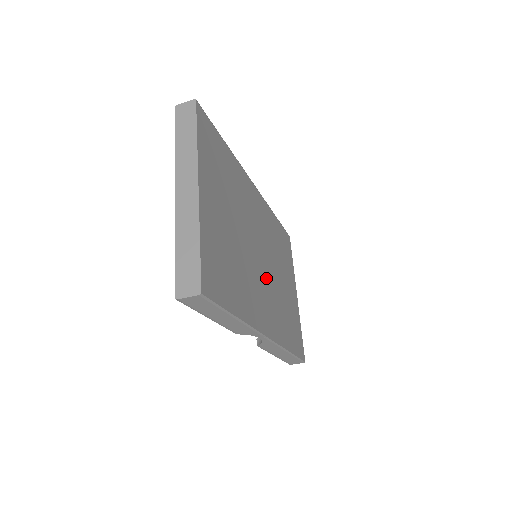
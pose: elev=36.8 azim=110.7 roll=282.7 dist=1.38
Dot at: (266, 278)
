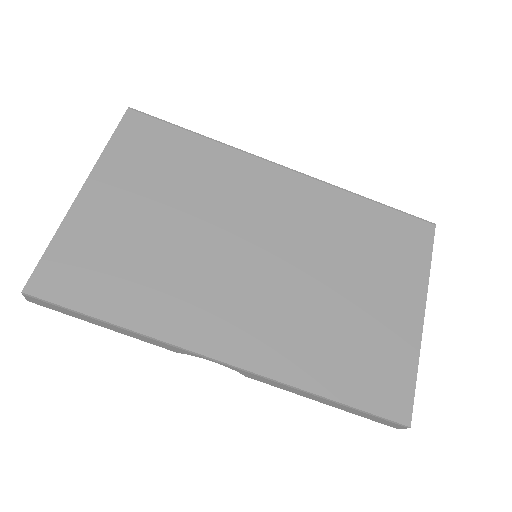
Dot at: (264, 283)
